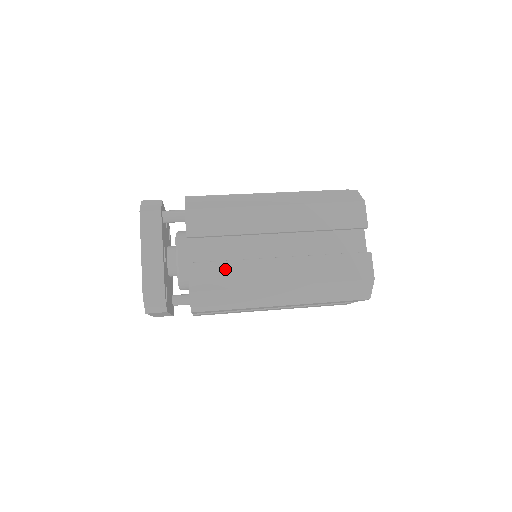
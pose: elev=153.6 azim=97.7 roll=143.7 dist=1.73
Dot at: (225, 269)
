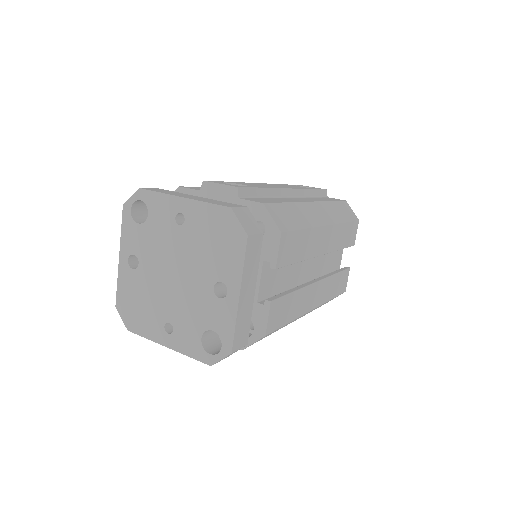
Dot at: (290, 302)
